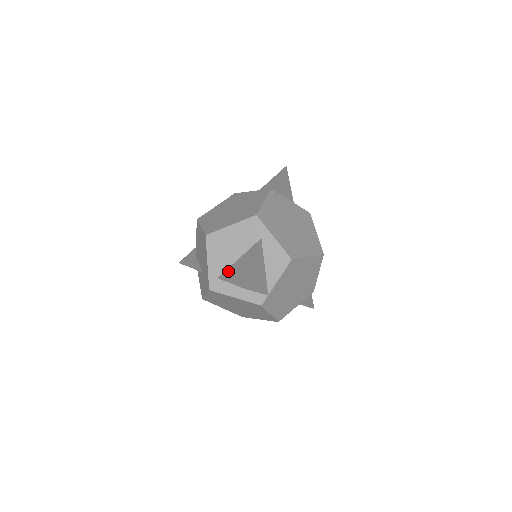
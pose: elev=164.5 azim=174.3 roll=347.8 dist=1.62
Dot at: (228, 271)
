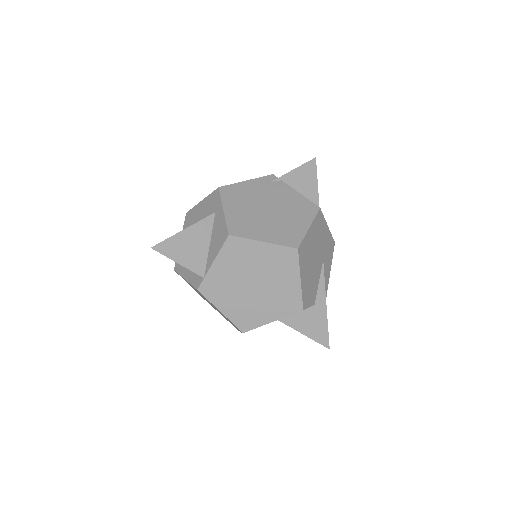
Dot at: occluded
